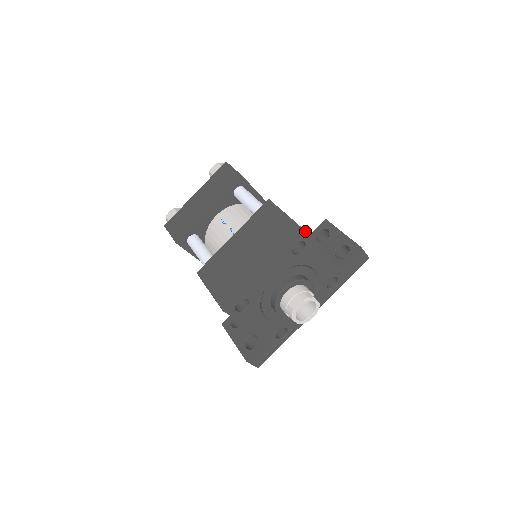
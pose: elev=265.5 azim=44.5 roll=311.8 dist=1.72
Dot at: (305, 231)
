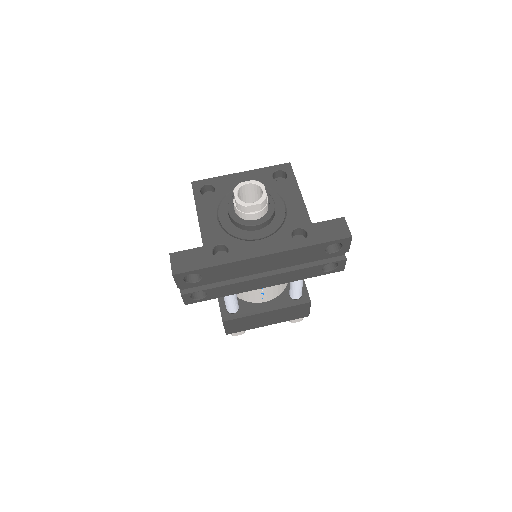
Dot at: occluded
